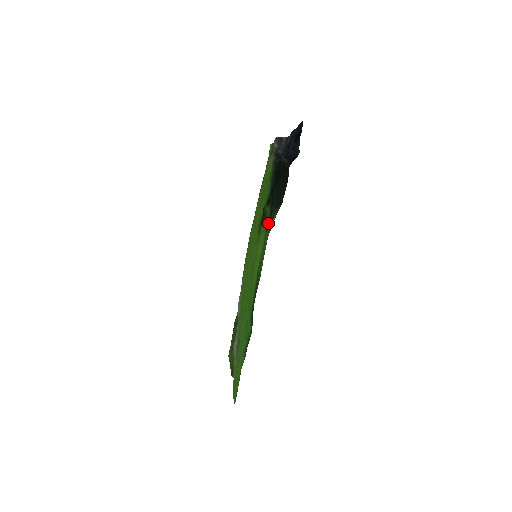
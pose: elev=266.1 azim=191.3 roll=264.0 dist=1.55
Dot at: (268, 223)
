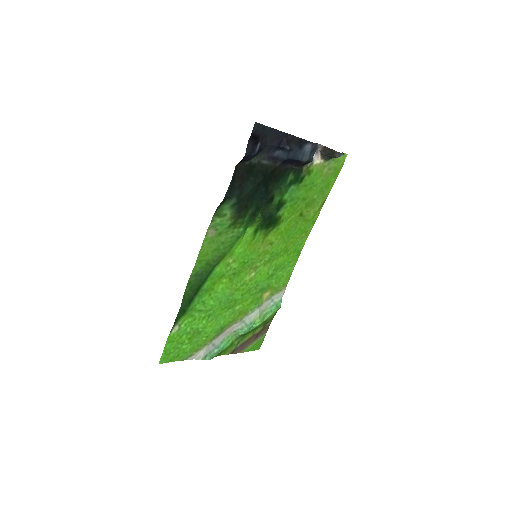
Dot at: (248, 223)
